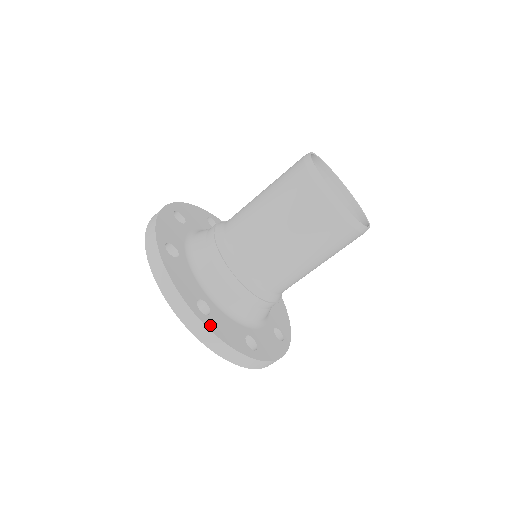
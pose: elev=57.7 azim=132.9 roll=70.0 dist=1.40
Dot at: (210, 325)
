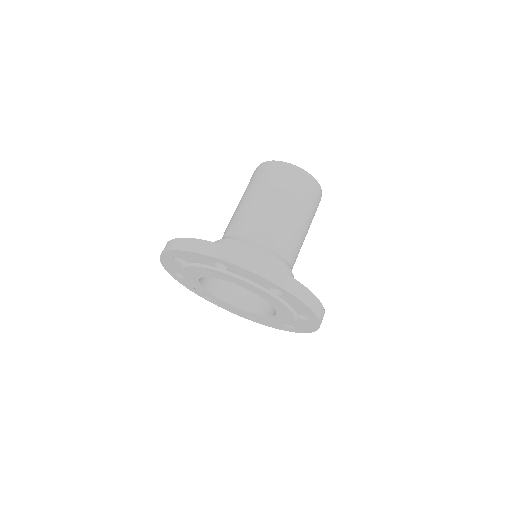
Dot at: occluded
